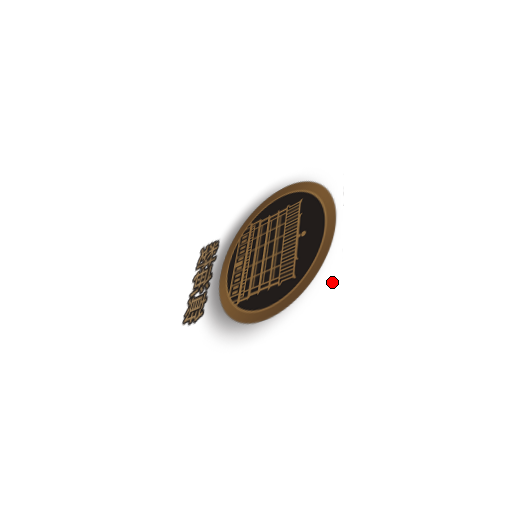
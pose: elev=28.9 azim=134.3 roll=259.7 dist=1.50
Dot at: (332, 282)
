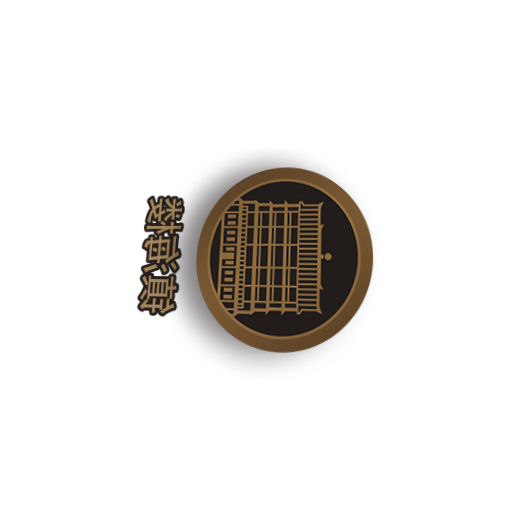
Dot at: (371, 339)
